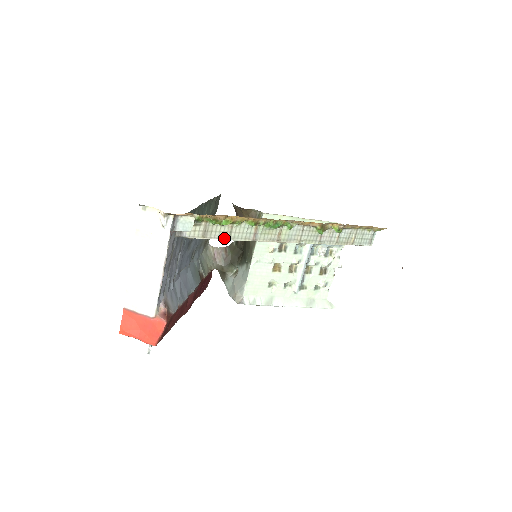
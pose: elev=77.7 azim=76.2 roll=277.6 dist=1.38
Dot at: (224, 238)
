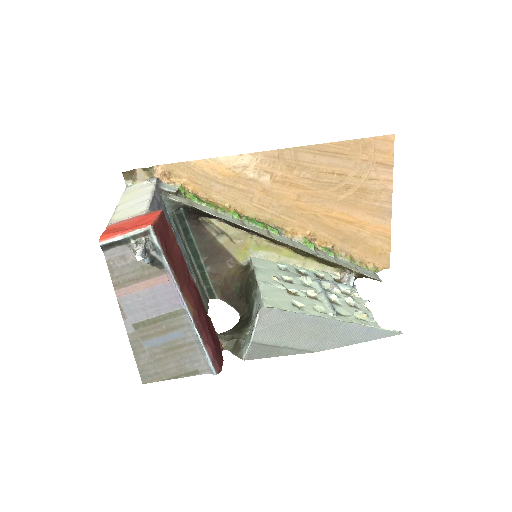
Dot at: (211, 214)
